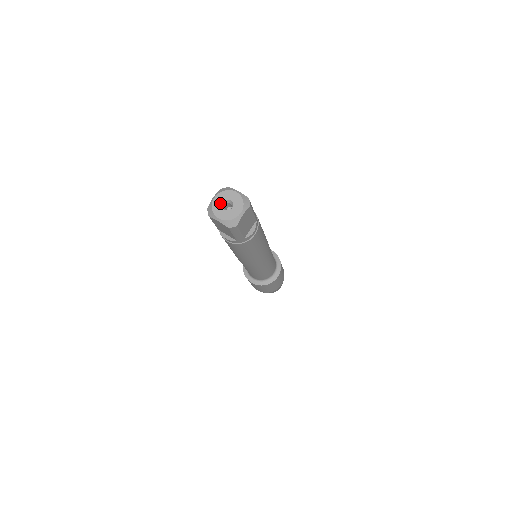
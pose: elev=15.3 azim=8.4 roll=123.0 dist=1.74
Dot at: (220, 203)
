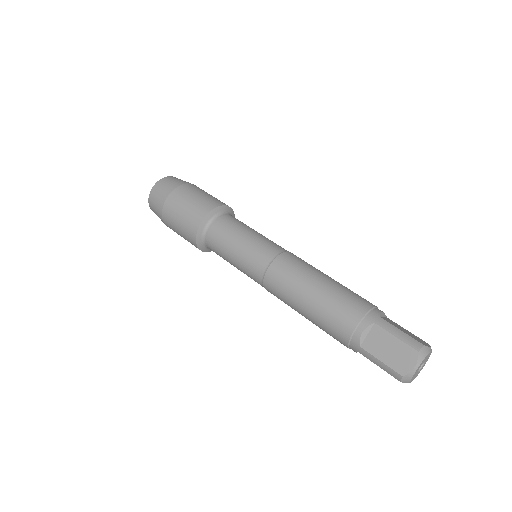
Dot at: occluded
